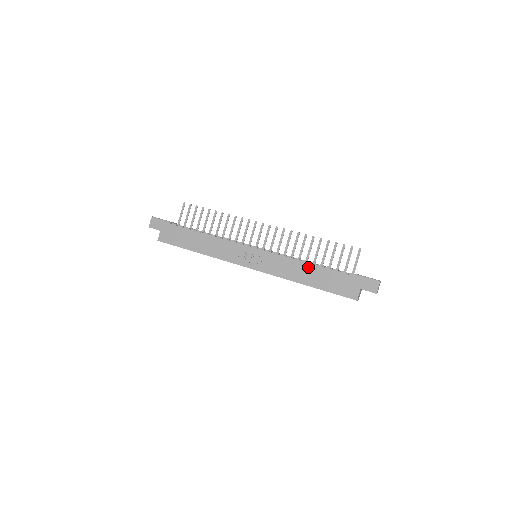
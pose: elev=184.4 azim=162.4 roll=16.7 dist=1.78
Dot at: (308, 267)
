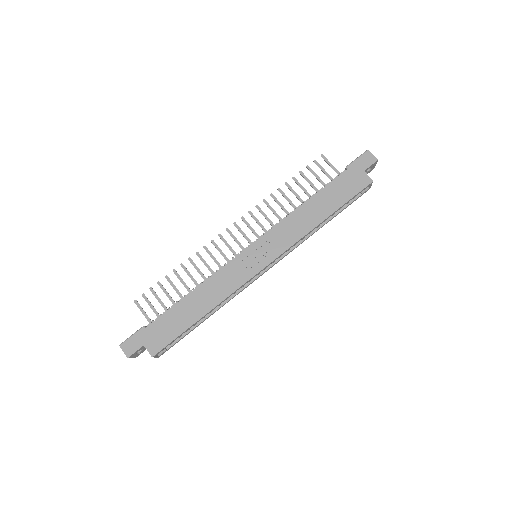
Dot at: (308, 205)
